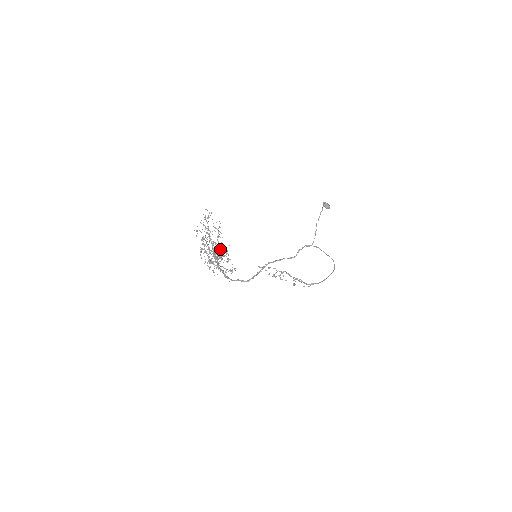
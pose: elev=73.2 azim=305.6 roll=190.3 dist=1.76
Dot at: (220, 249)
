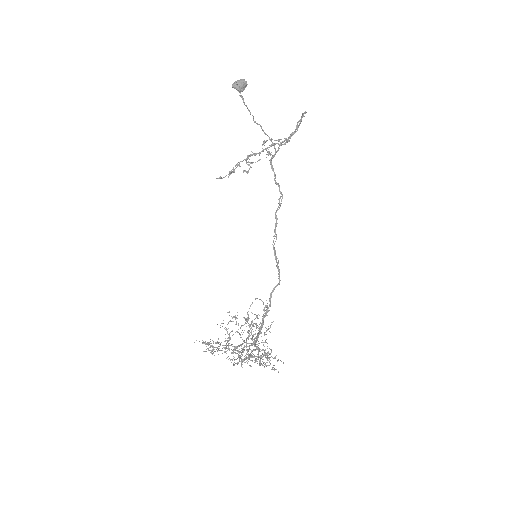
Dot at: (269, 365)
